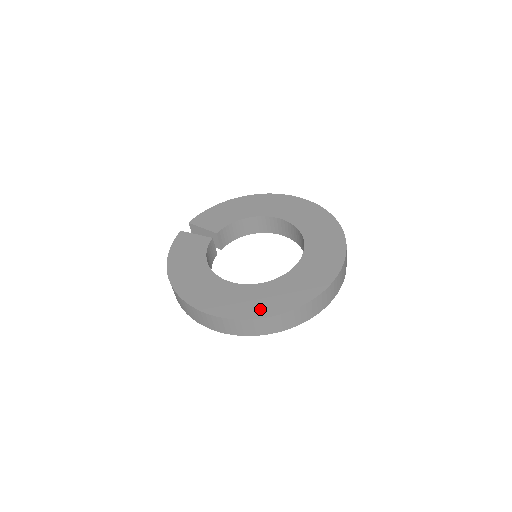
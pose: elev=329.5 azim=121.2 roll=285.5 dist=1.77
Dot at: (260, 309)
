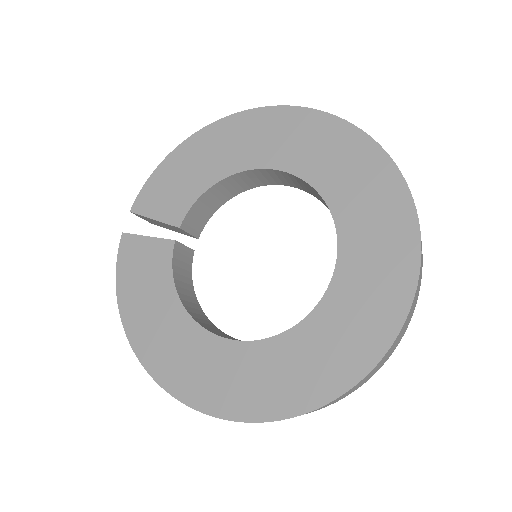
Dot at: (288, 396)
